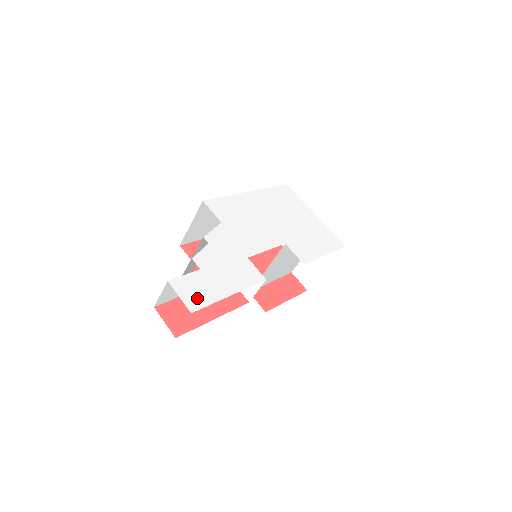
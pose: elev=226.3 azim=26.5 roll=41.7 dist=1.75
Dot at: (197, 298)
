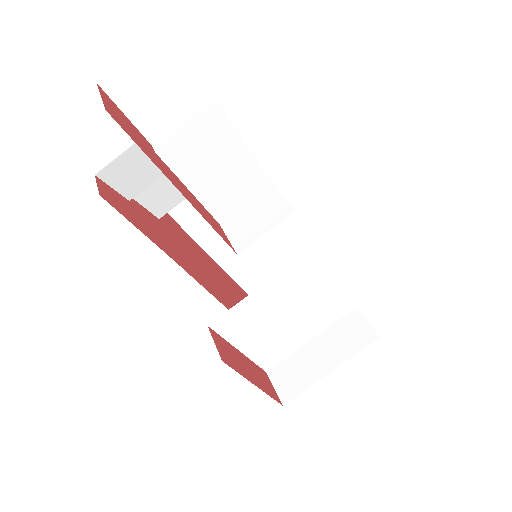
Dot at: occluded
